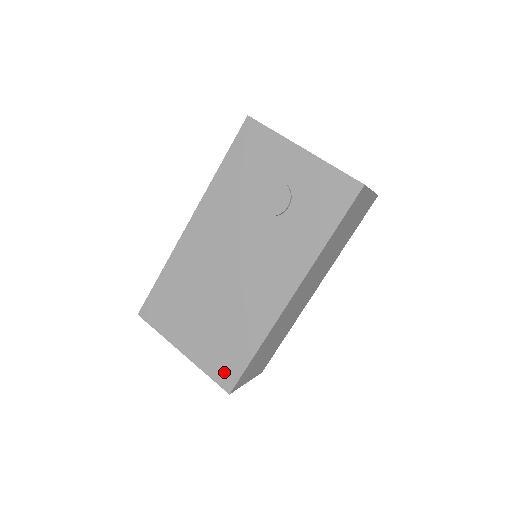
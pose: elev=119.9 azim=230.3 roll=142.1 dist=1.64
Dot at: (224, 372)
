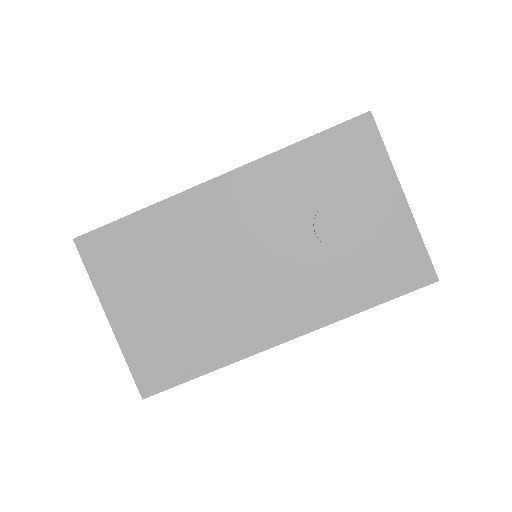
Dot at: (152, 372)
